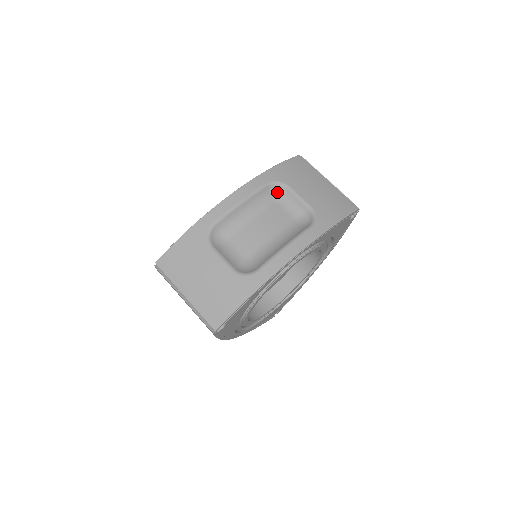
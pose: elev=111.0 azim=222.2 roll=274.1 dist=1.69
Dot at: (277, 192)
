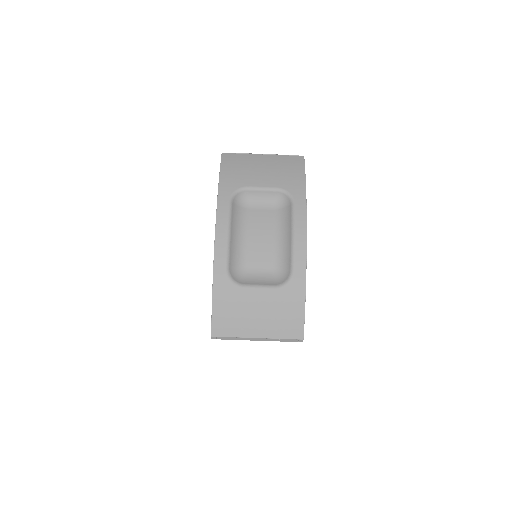
Dot at: (241, 199)
